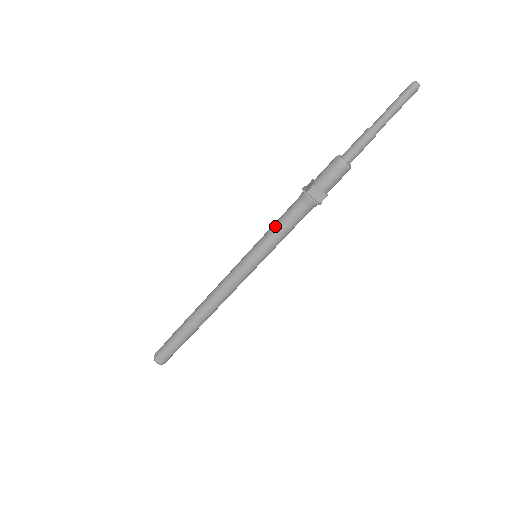
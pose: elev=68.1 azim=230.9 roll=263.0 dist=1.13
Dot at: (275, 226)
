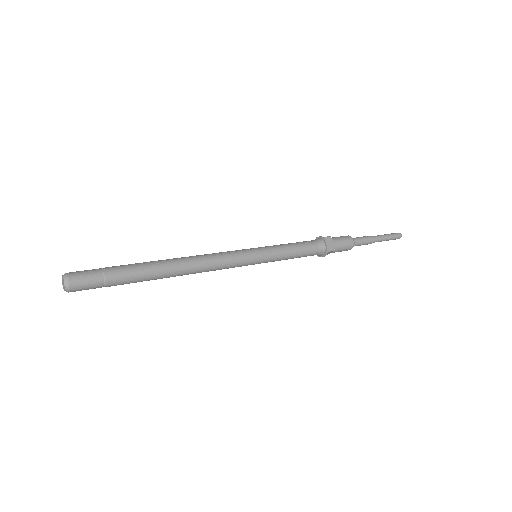
Dot at: (288, 243)
